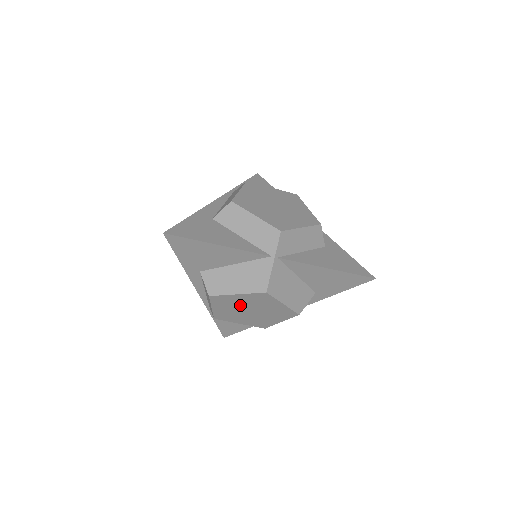
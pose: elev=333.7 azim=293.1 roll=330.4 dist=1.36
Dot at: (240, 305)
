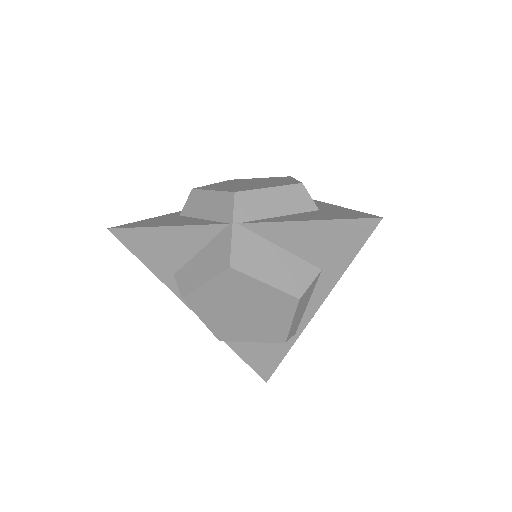
Dot at: (224, 304)
